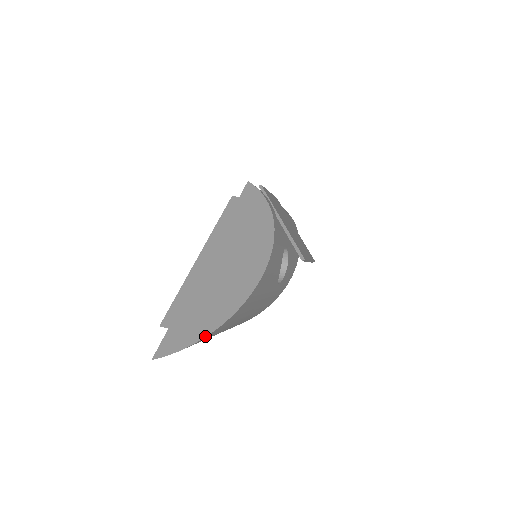
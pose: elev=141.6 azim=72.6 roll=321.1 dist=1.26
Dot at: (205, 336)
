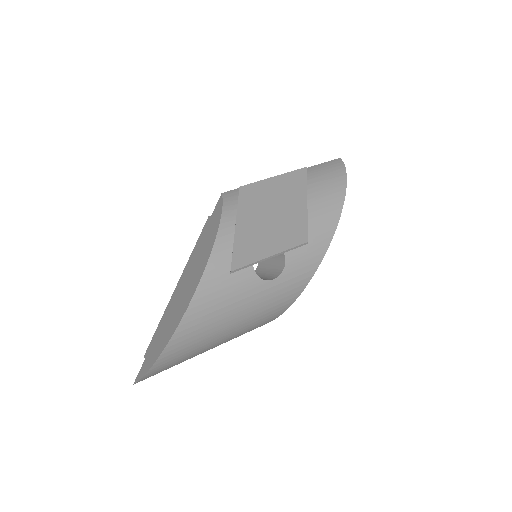
Dot at: (152, 365)
